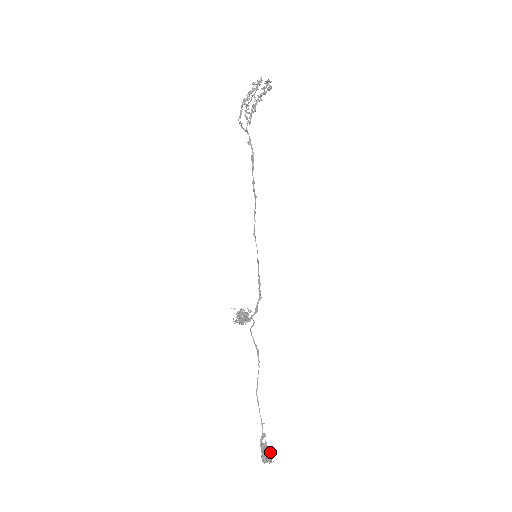
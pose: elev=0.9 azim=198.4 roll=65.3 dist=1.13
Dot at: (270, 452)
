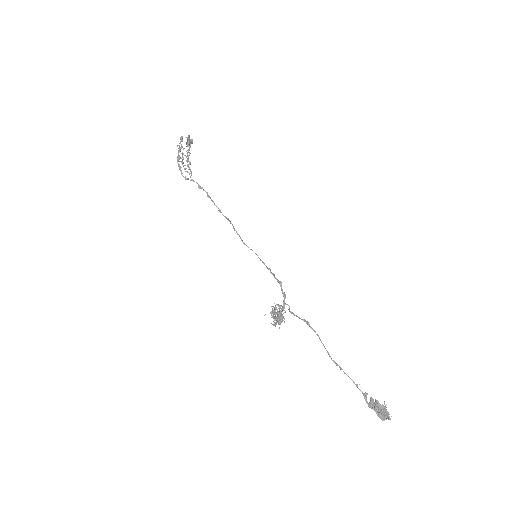
Dot at: (382, 406)
